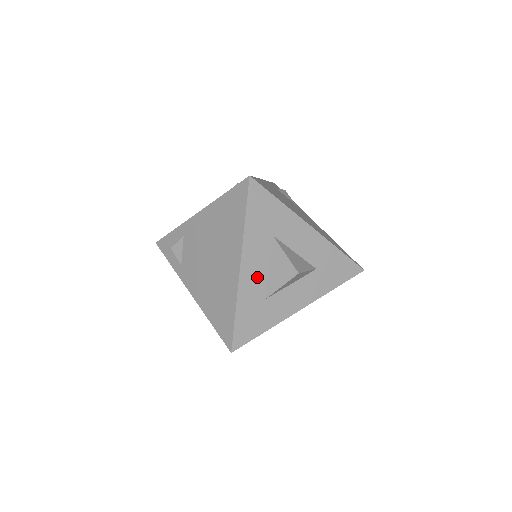
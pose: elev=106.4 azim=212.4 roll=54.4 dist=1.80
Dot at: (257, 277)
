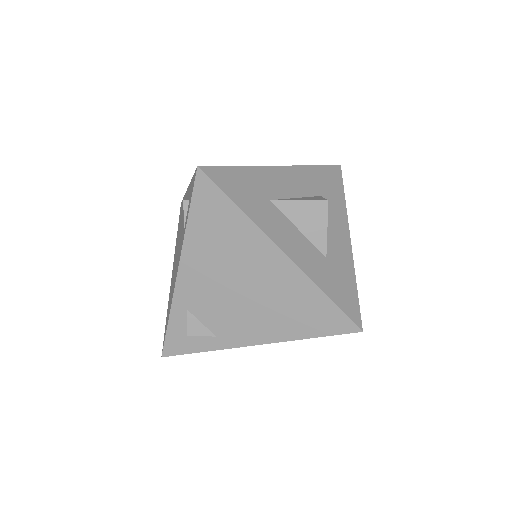
Dot at: (301, 247)
